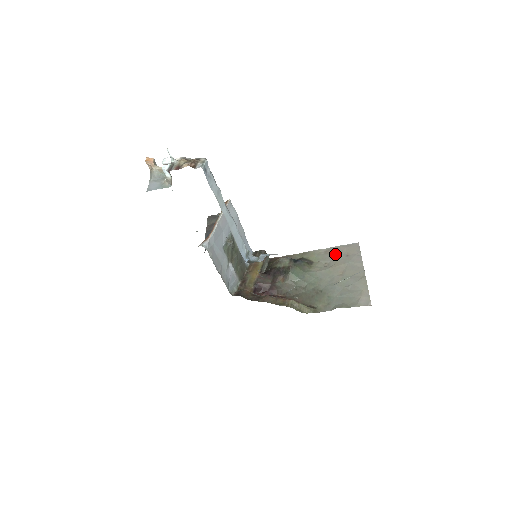
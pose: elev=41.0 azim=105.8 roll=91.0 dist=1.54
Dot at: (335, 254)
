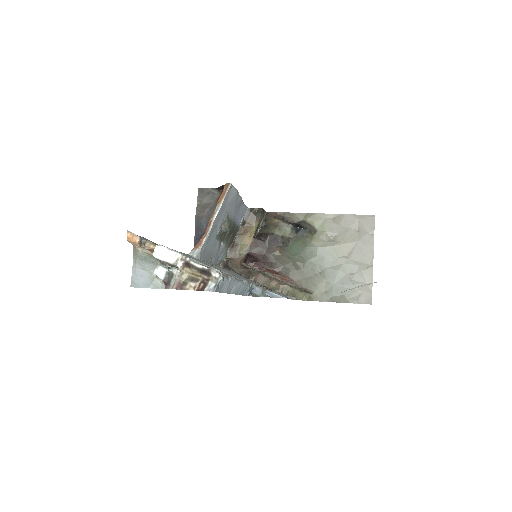
Dot at: (344, 226)
